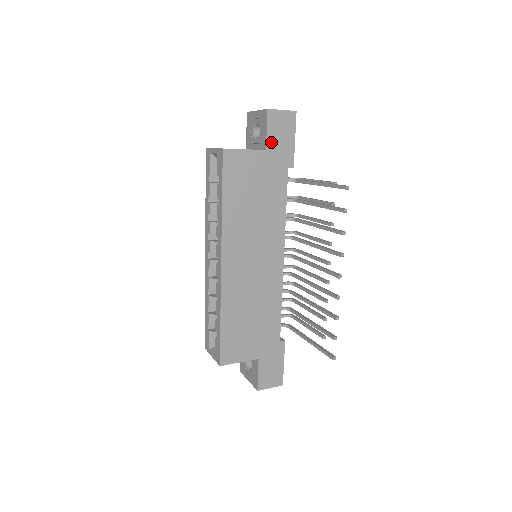
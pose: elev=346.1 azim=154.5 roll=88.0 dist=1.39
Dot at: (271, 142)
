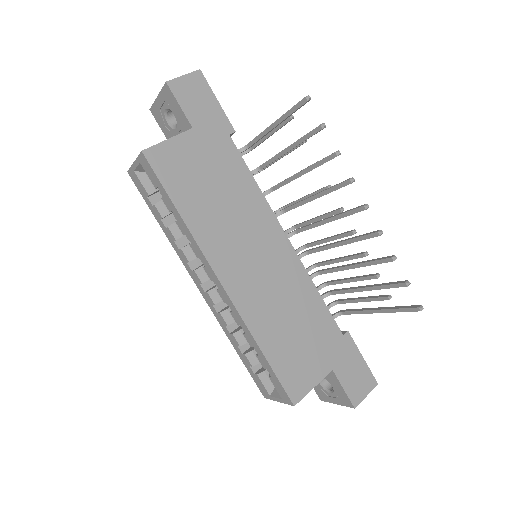
Dot at: (193, 116)
